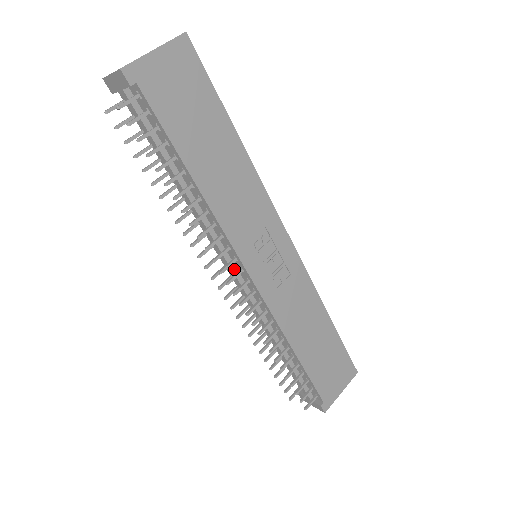
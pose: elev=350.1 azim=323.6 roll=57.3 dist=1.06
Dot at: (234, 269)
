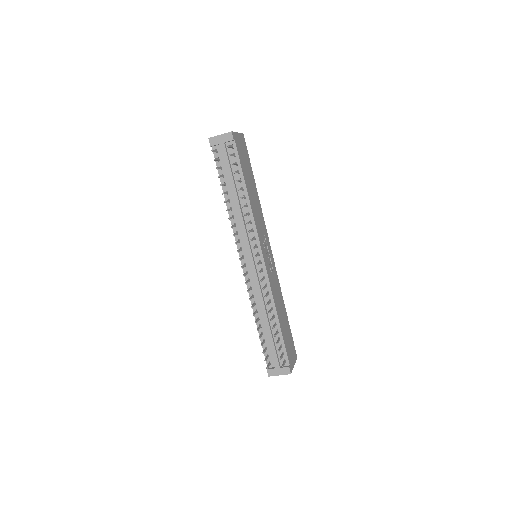
Dot at: (252, 255)
